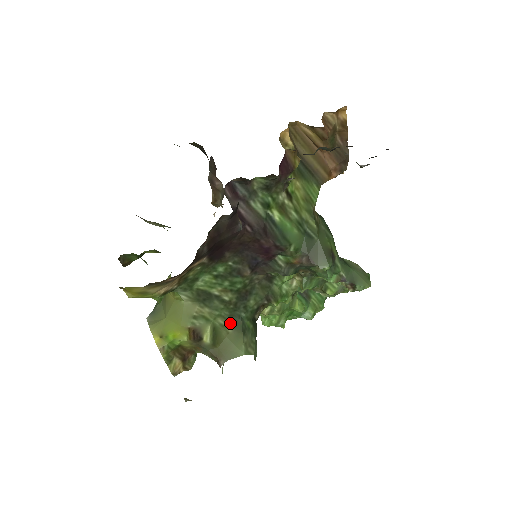
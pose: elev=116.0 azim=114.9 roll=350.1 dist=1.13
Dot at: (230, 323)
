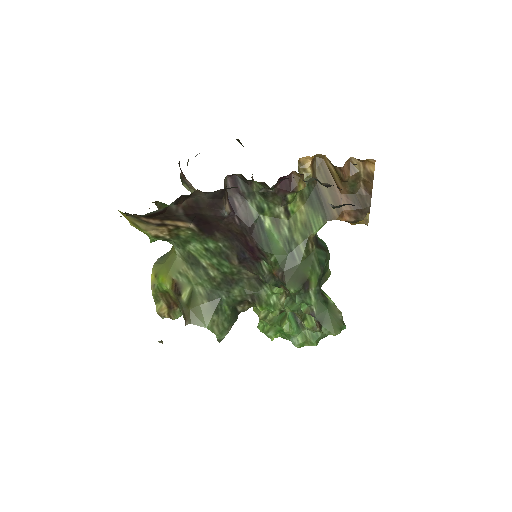
Dot at: (209, 296)
